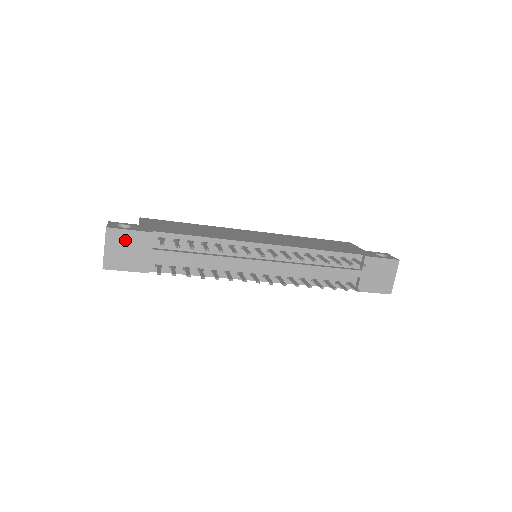
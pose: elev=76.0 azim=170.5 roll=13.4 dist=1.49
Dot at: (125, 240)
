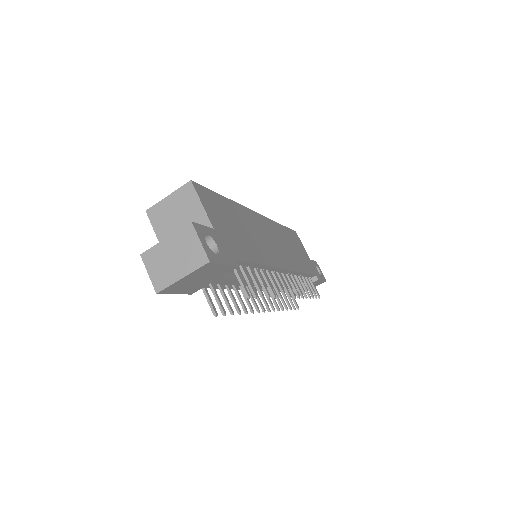
Dot at: (210, 271)
